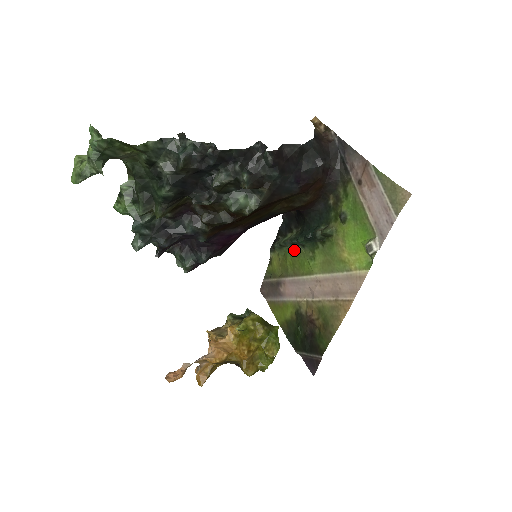
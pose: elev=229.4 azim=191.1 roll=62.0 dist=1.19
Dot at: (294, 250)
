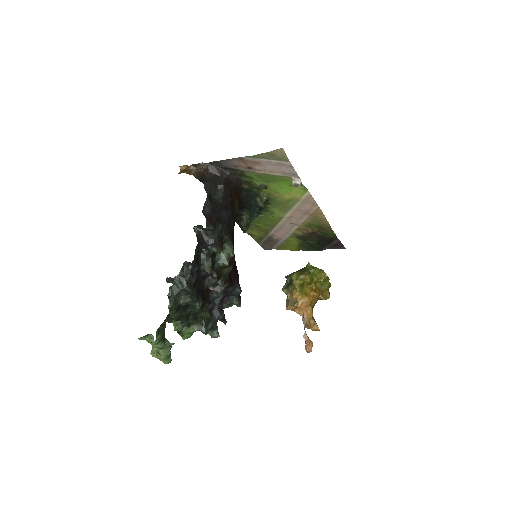
Dot at: (257, 220)
